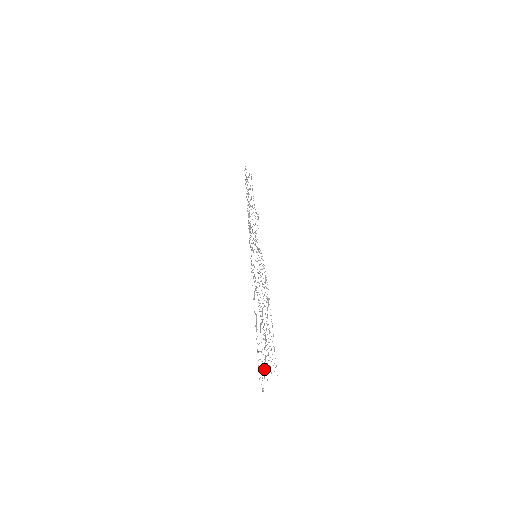
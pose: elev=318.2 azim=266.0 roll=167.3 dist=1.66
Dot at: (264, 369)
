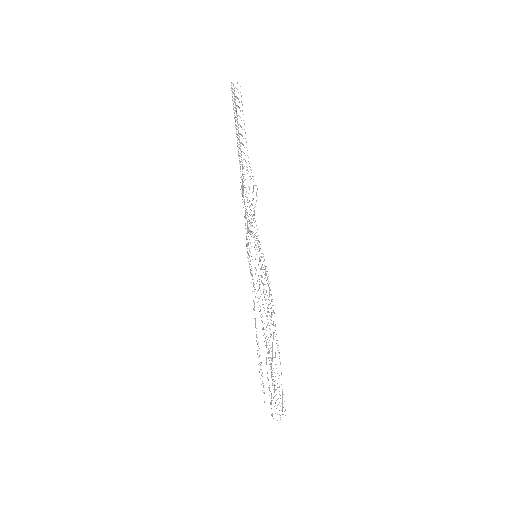
Dot at: occluded
